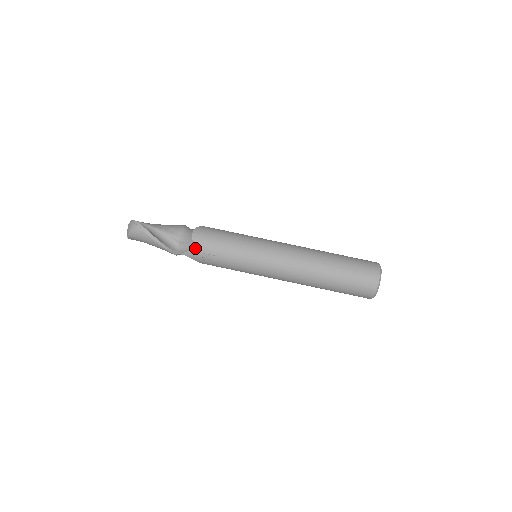
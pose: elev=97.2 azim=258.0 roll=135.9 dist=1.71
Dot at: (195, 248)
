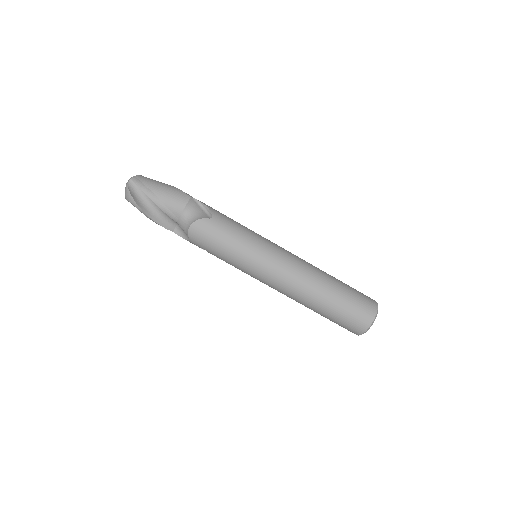
Dot at: (190, 241)
